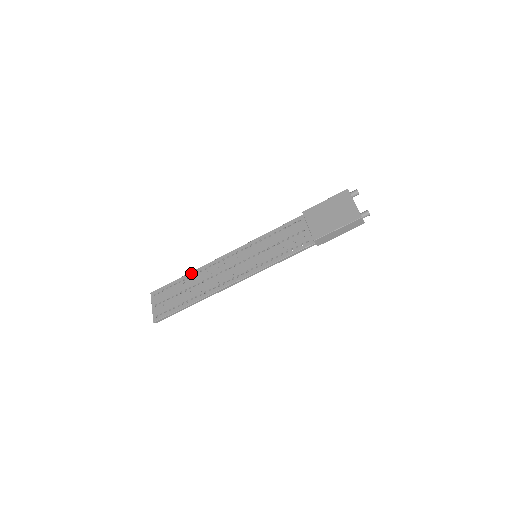
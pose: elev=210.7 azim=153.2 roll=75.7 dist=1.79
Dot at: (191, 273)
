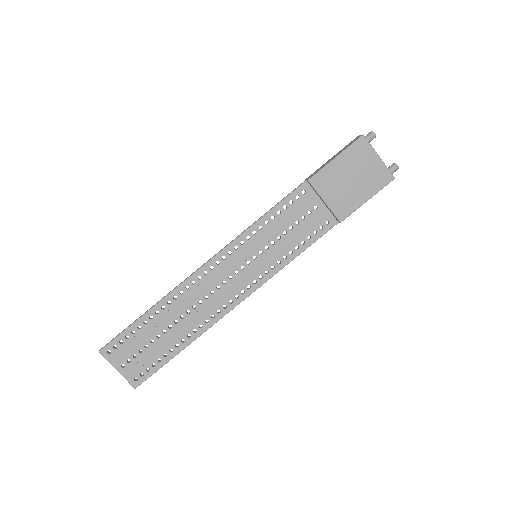
Dot at: (159, 305)
